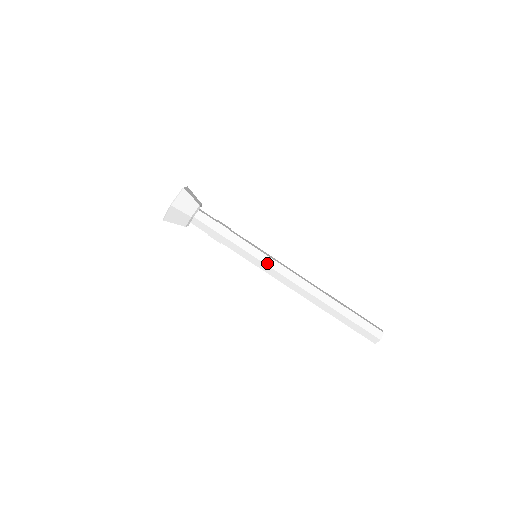
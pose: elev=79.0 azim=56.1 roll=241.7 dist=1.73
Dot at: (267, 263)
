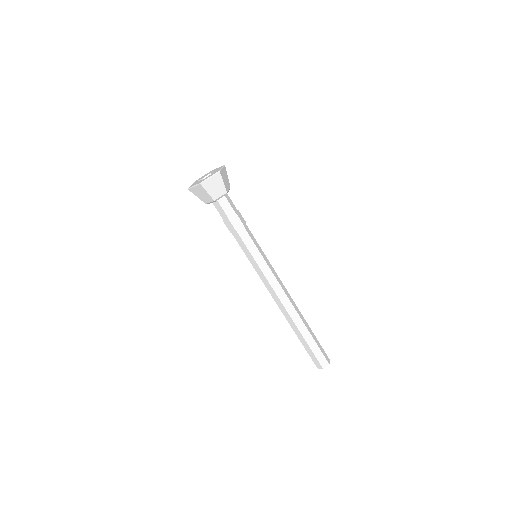
Dot at: (268, 264)
